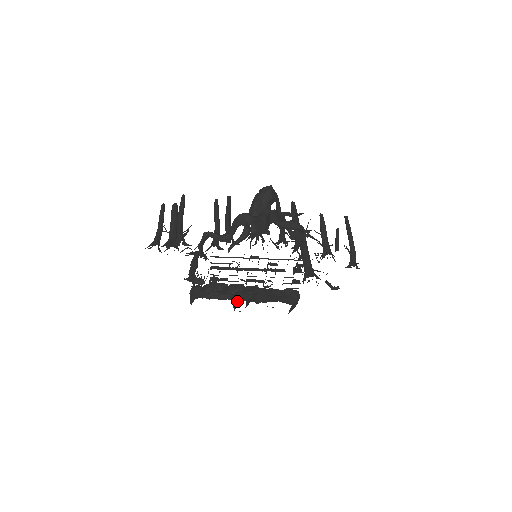
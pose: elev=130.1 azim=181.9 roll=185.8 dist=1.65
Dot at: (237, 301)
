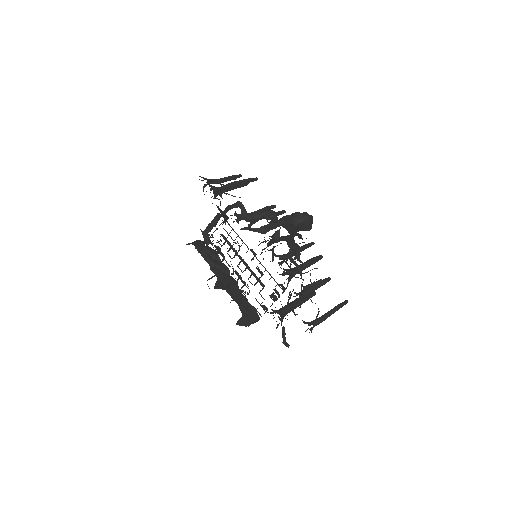
Dot at: (212, 271)
